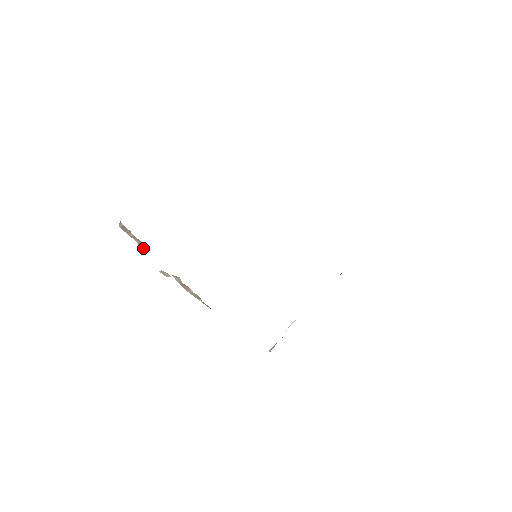
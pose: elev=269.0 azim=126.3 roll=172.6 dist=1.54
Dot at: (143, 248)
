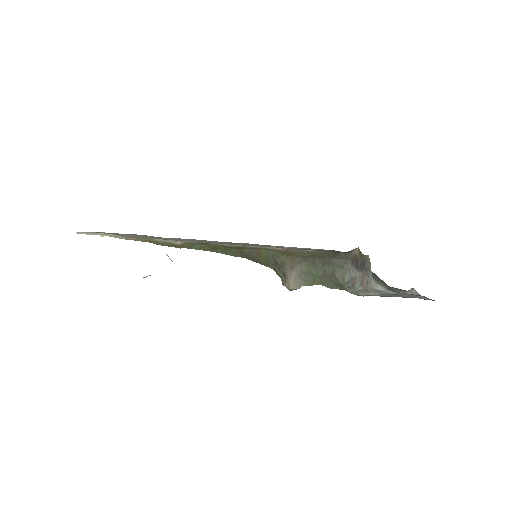
Dot at: occluded
